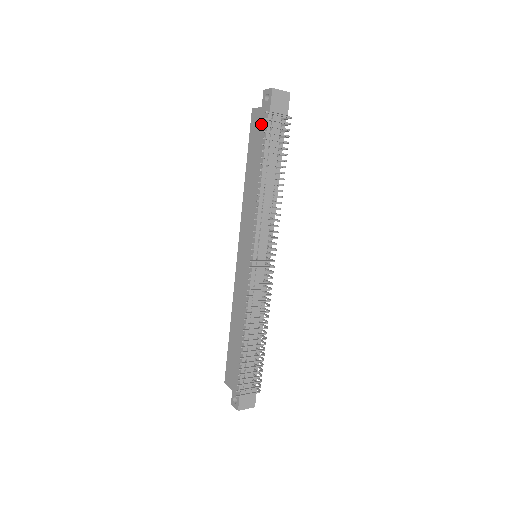
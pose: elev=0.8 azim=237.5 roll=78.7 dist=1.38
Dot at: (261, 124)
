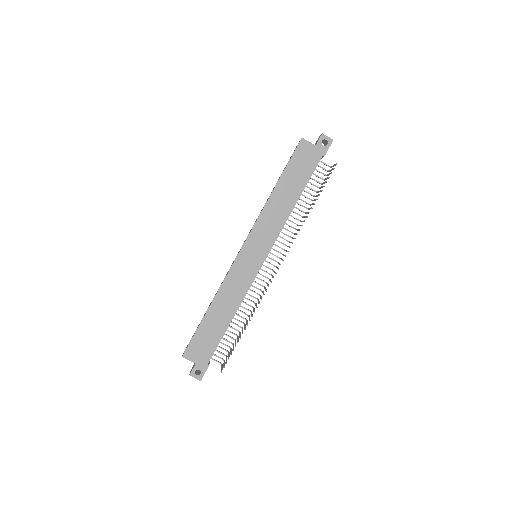
Dot at: (311, 159)
